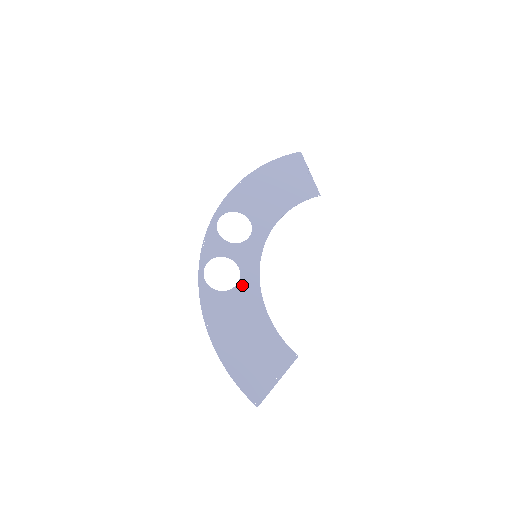
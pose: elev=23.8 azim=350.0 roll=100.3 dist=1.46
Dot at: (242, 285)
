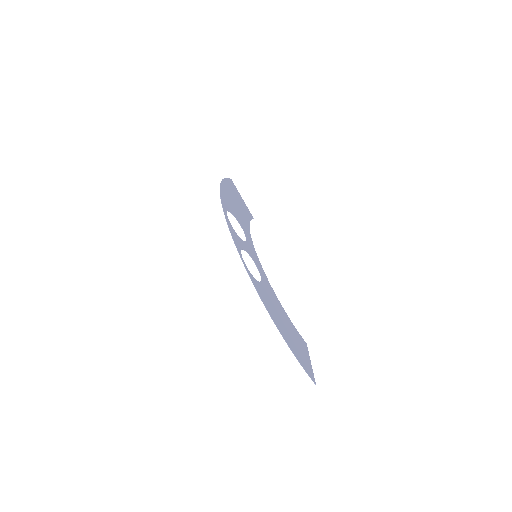
Dot at: (263, 279)
